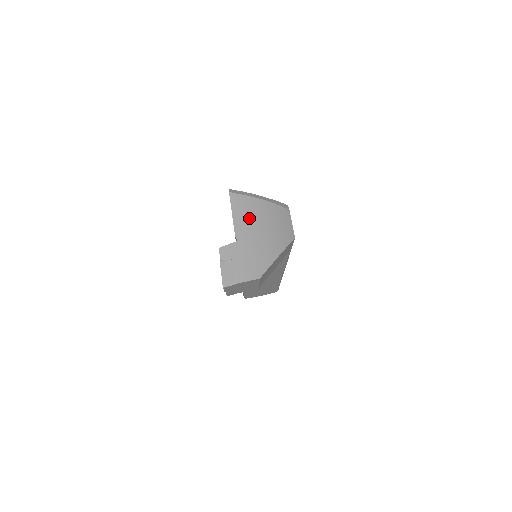
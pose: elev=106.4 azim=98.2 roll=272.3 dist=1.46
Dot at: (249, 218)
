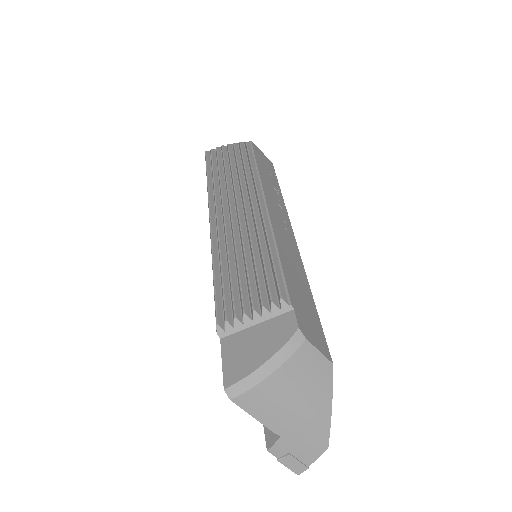
Dot at: (275, 408)
